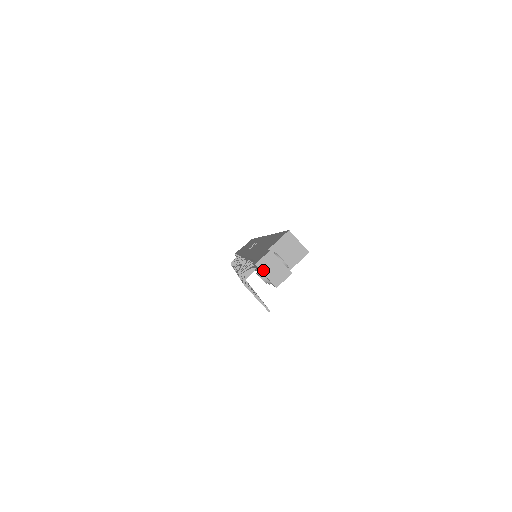
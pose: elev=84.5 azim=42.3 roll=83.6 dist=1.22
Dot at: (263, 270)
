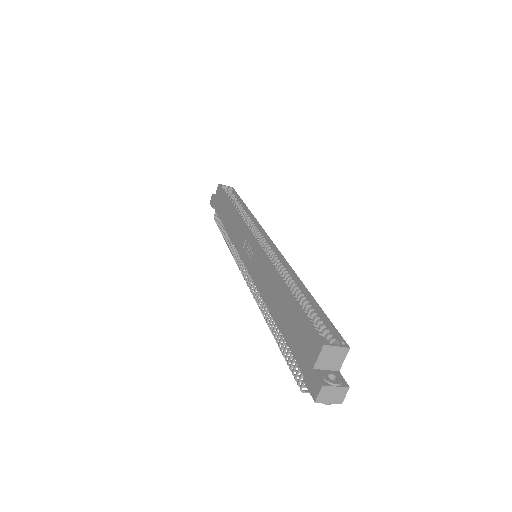
Dot at: (324, 401)
